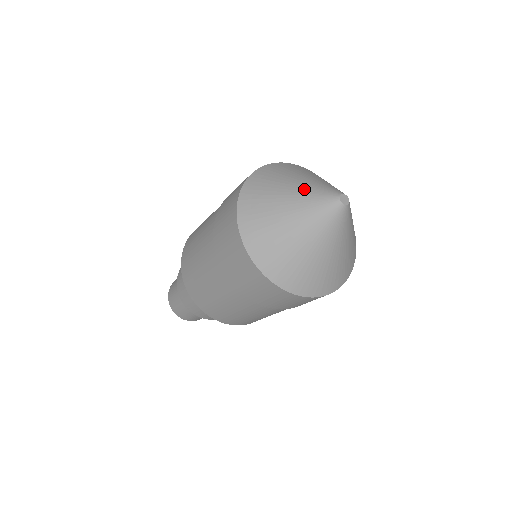
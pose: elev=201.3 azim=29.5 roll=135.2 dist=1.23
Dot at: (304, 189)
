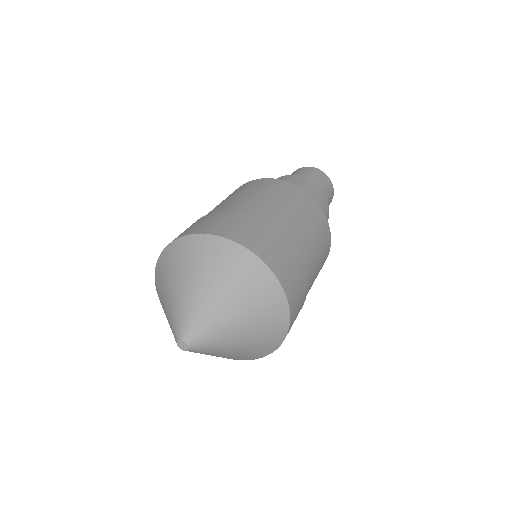
Dot at: occluded
